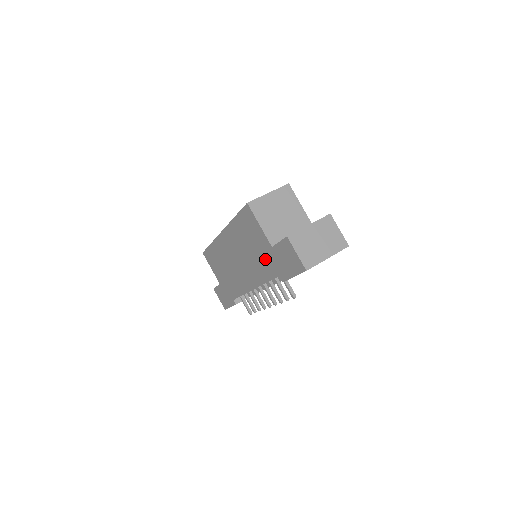
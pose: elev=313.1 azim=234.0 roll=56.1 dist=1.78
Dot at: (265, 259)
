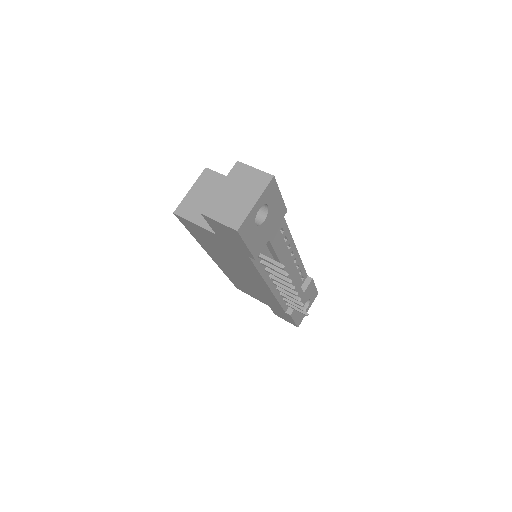
Dot at: (231, 251)
